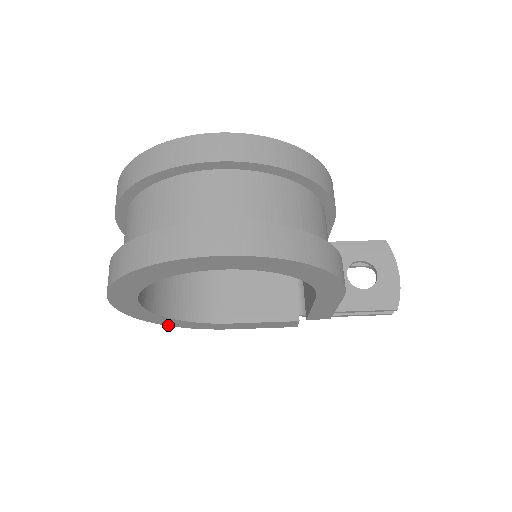
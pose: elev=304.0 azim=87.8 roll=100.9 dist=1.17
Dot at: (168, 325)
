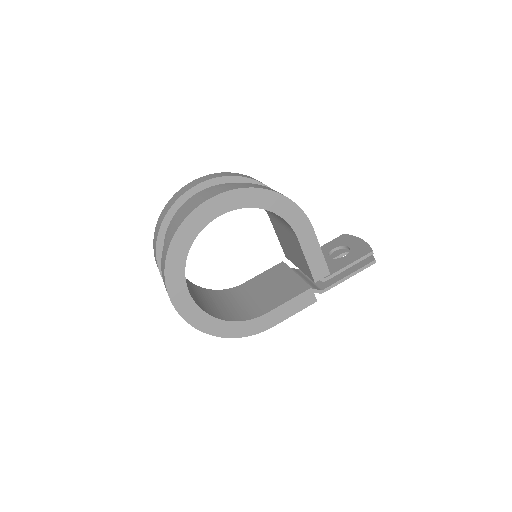
Dot at: (224, 337)
